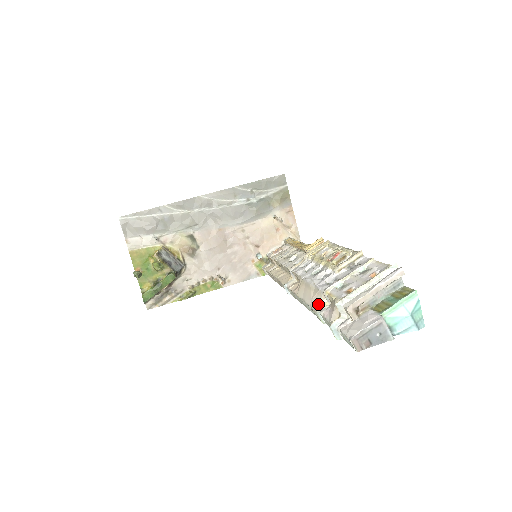
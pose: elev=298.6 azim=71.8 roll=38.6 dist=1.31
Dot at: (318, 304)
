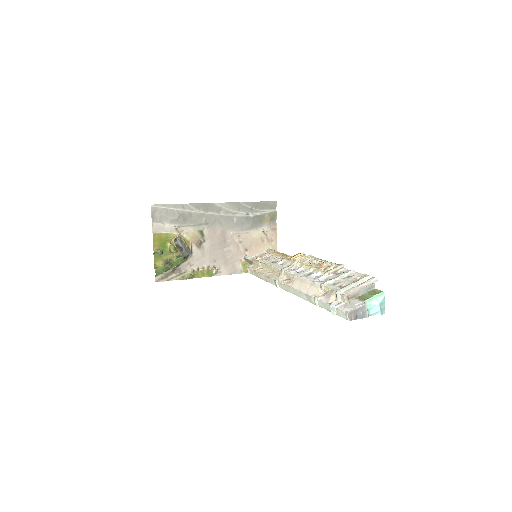
Dot at: (315, 293)
